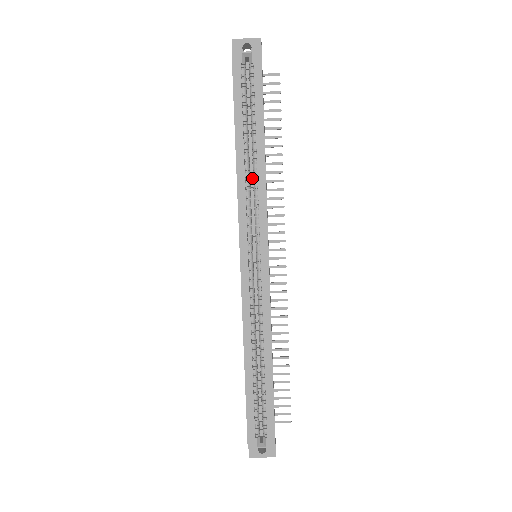
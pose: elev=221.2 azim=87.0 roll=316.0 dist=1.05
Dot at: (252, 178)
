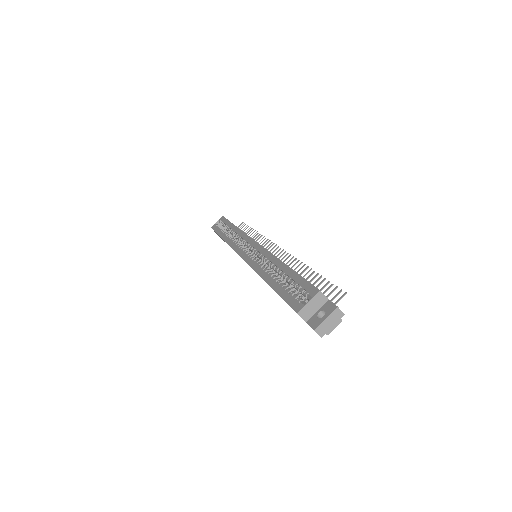
Dot at: (241, 244)
